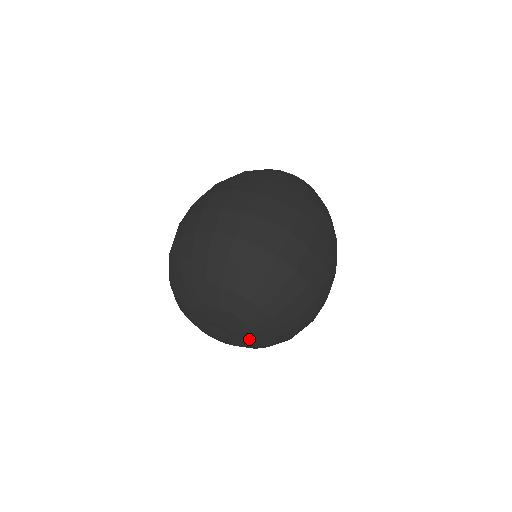
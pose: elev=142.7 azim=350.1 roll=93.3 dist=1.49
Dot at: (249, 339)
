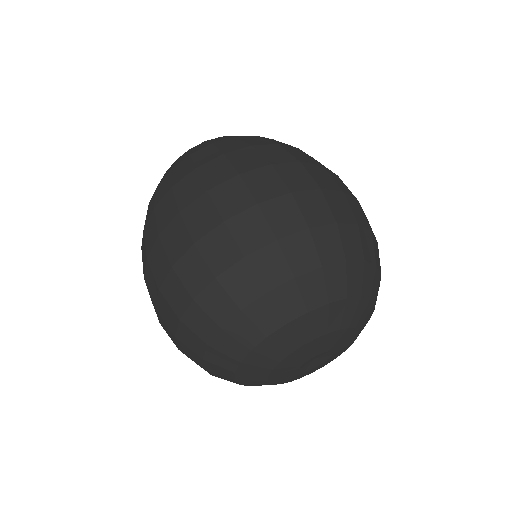
Dot at: (347, 334)
